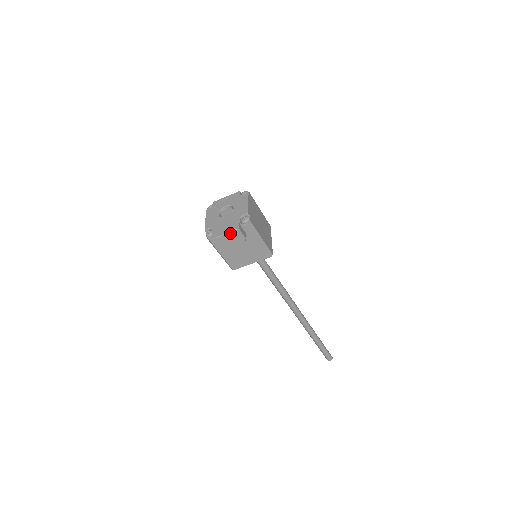
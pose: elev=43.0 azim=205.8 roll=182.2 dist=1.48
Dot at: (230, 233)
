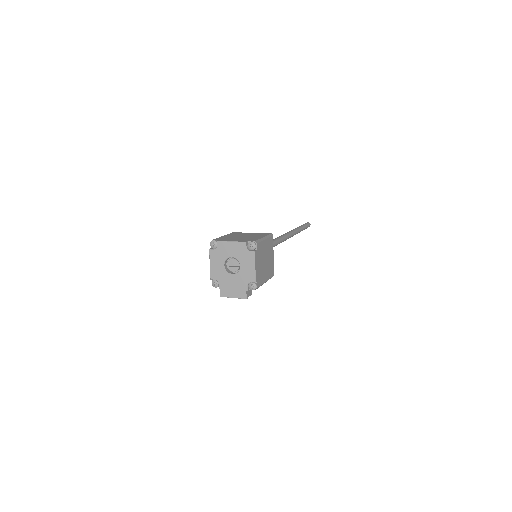
Dot at: occluded
